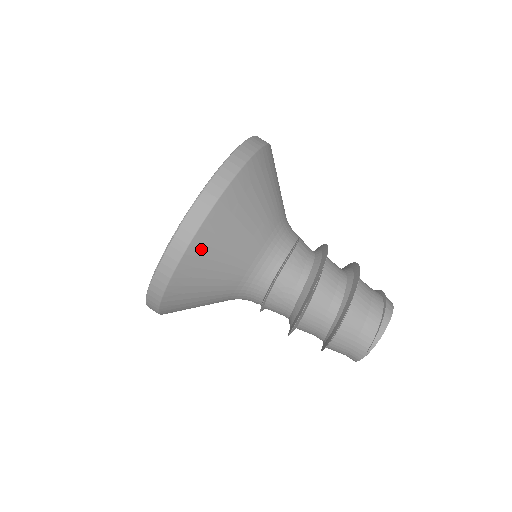
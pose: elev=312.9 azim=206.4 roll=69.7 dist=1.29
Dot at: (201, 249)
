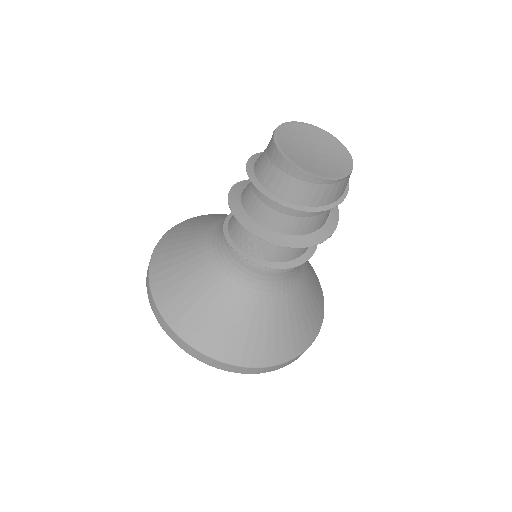
Dot at: (176, 230)
